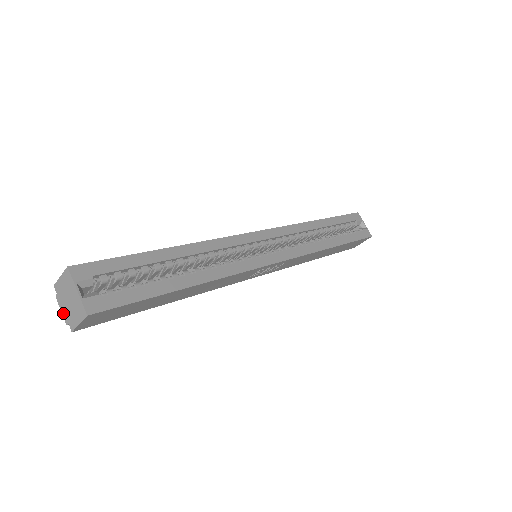
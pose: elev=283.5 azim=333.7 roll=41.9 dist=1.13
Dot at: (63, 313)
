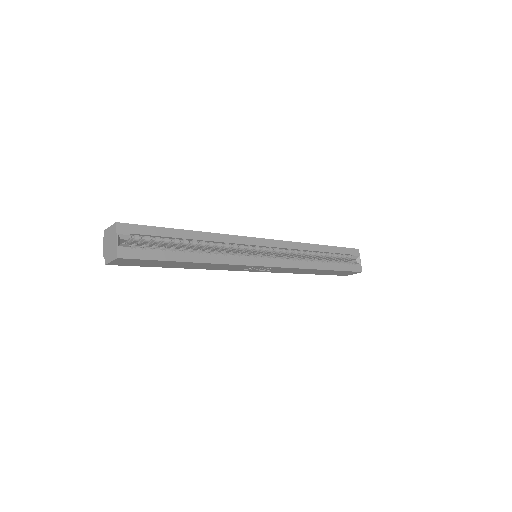
Dot at: (104, 250)
